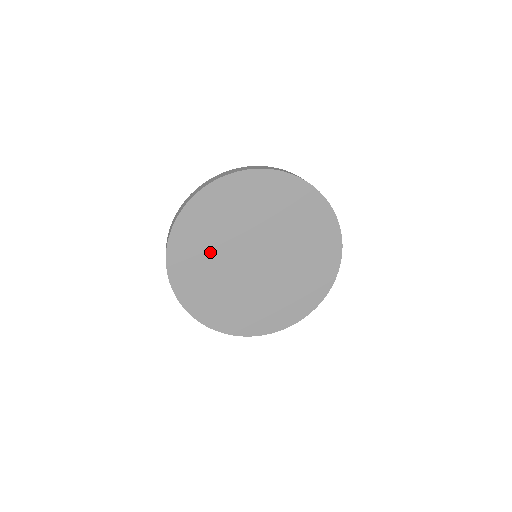
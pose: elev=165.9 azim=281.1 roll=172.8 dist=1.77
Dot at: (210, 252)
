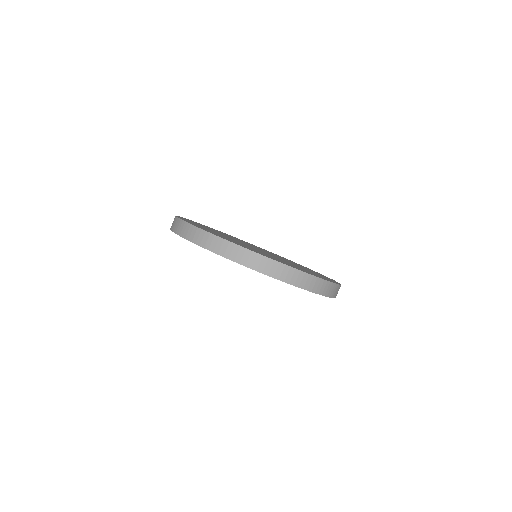
Dot at: occluded
